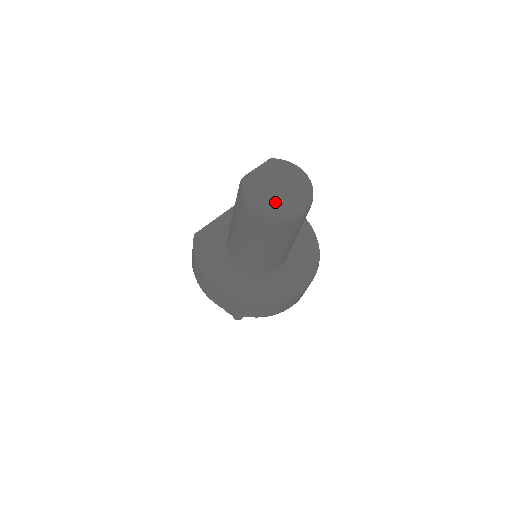
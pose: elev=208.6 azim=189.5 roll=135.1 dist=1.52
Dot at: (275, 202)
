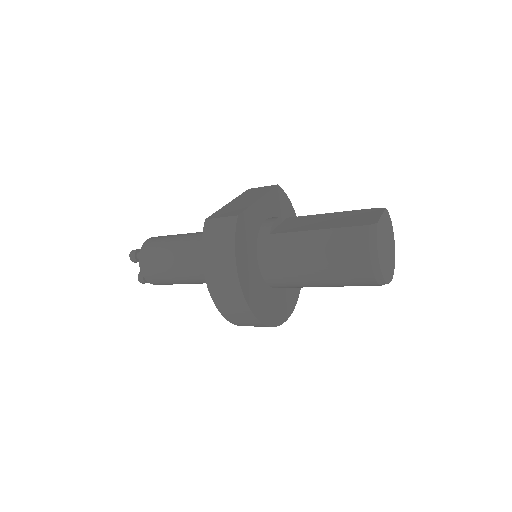
Dot at: (385, 263)
